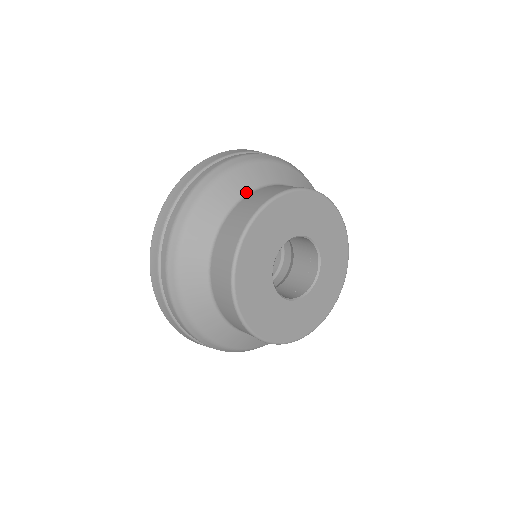
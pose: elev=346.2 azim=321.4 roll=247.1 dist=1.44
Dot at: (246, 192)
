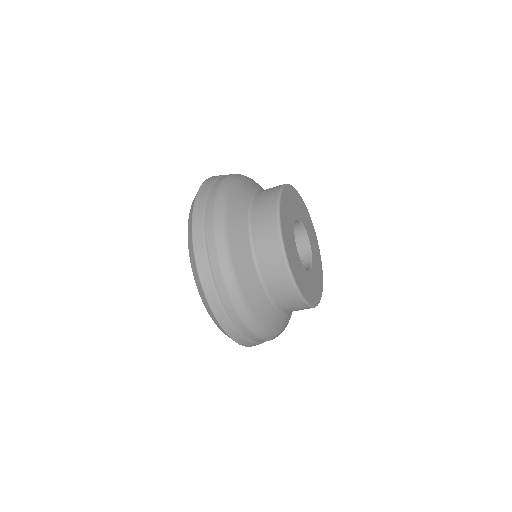
Dot at: occluded
